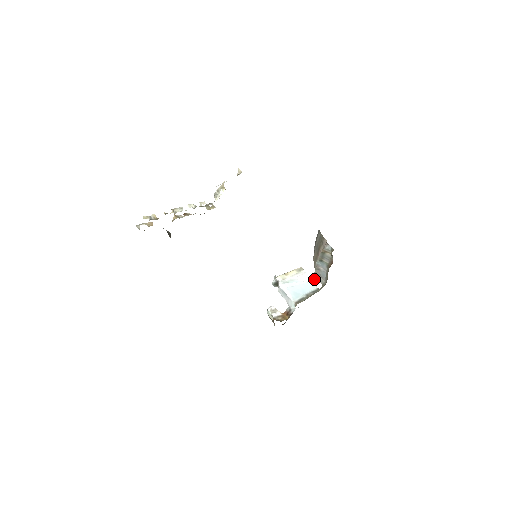
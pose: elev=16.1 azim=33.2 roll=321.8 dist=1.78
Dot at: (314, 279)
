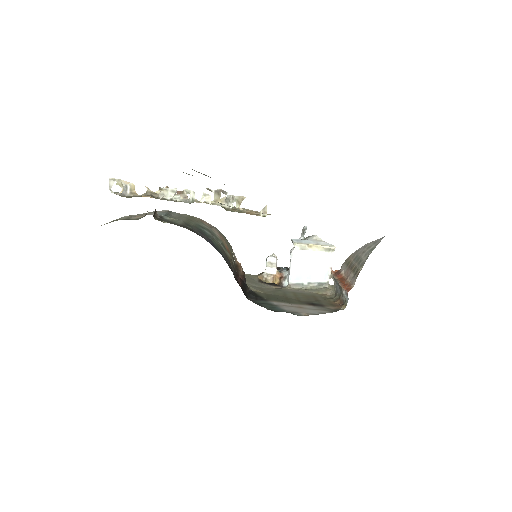
Dot at: (332, 272)
